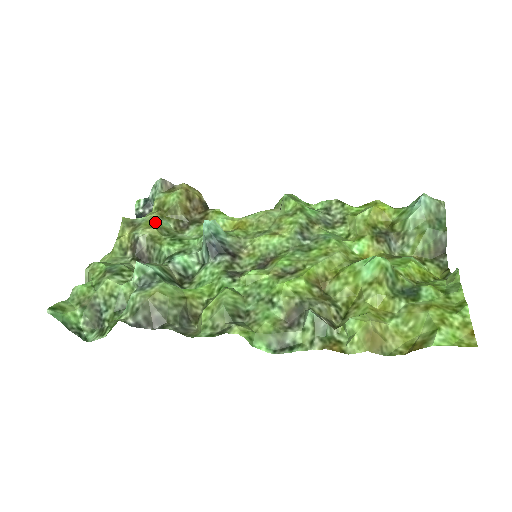
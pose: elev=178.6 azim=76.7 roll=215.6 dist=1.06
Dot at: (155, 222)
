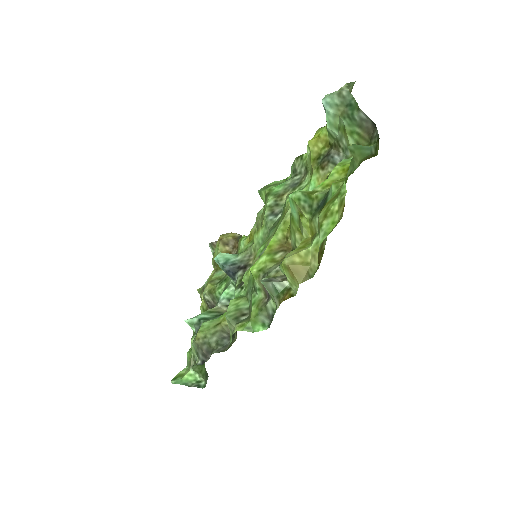
Dot at: (211, 278)
